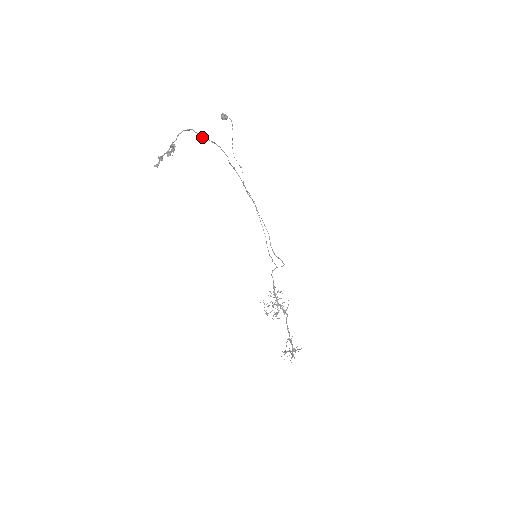
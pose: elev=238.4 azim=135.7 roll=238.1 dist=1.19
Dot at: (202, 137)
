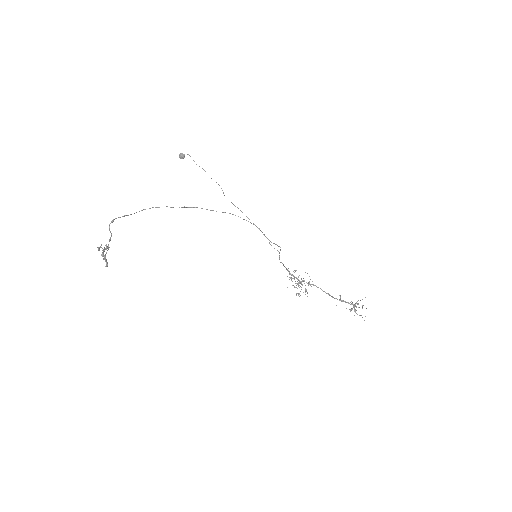
Dot at: occluded
